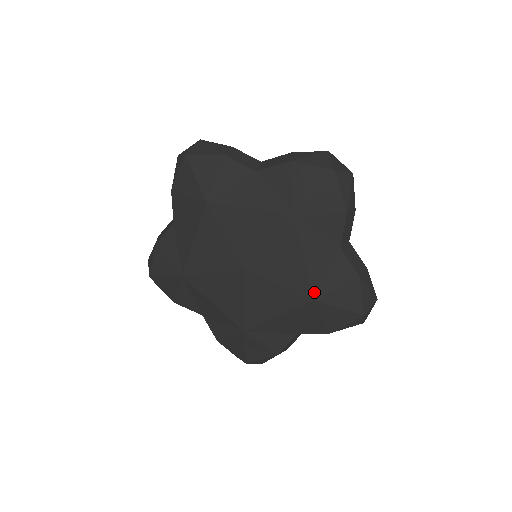
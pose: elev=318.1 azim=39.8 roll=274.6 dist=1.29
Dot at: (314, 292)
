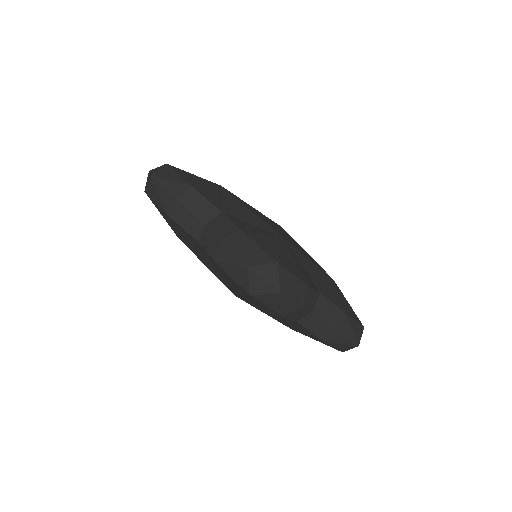
Dot at: occluded
